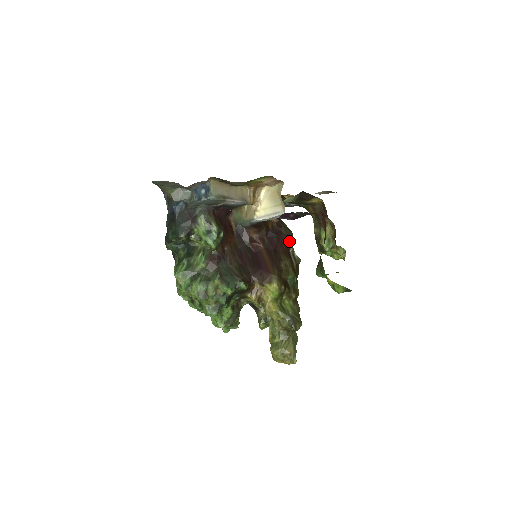
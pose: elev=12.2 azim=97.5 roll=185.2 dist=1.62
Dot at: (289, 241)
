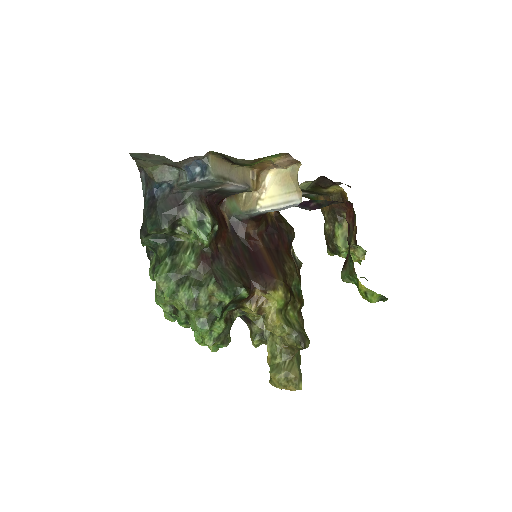
Dot at: (291, 239)
